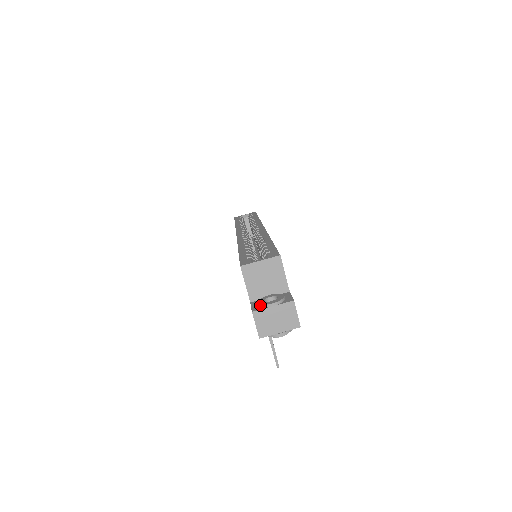
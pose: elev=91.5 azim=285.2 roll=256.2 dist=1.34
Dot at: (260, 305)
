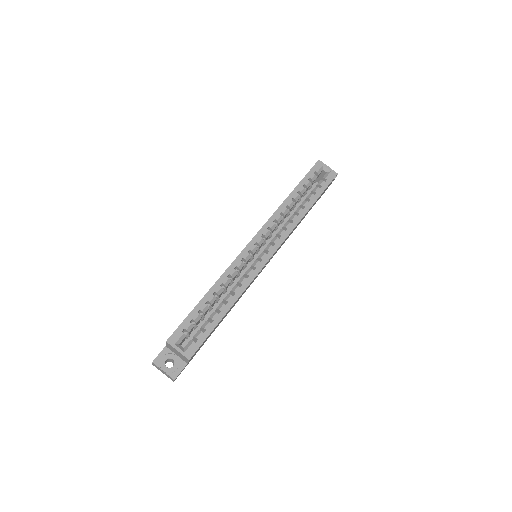
Dot at: (160, 363)
